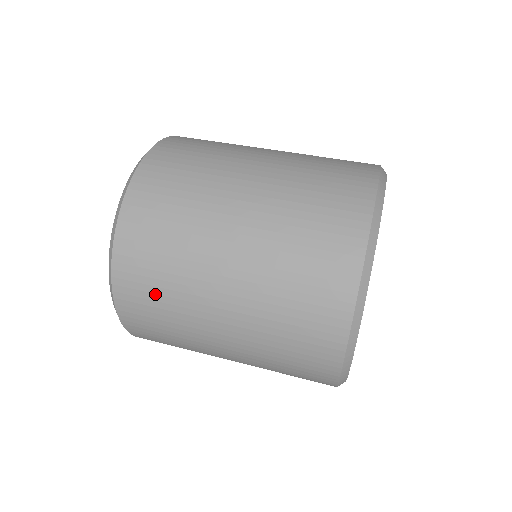
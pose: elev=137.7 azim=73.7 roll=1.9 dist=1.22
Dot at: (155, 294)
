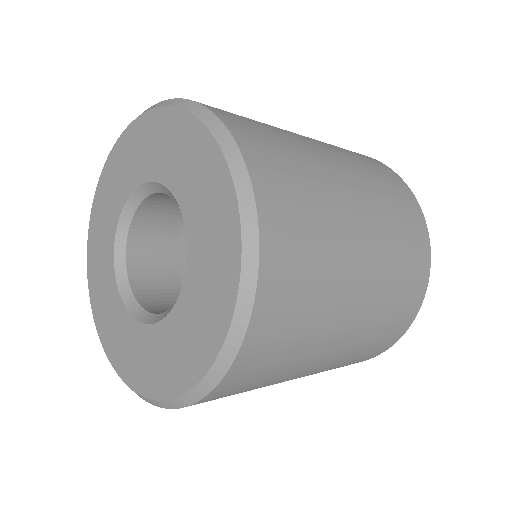
Dot at: (306, 218)
